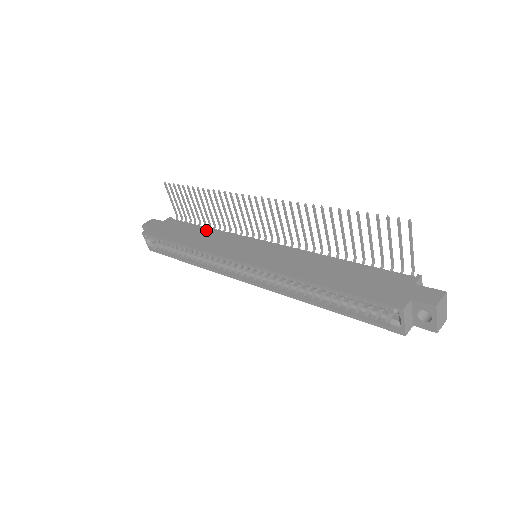
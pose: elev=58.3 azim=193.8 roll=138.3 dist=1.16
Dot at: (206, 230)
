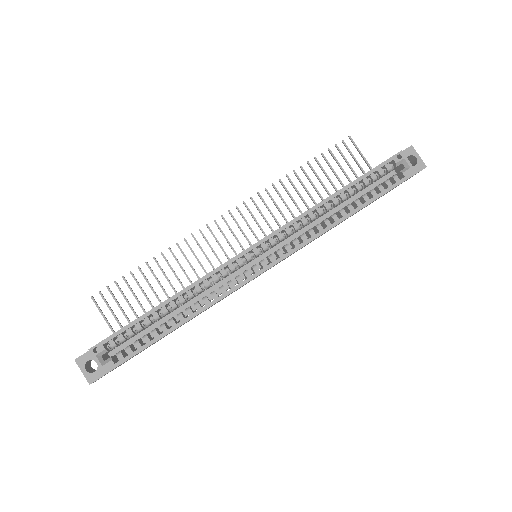
Dot at: occluded
